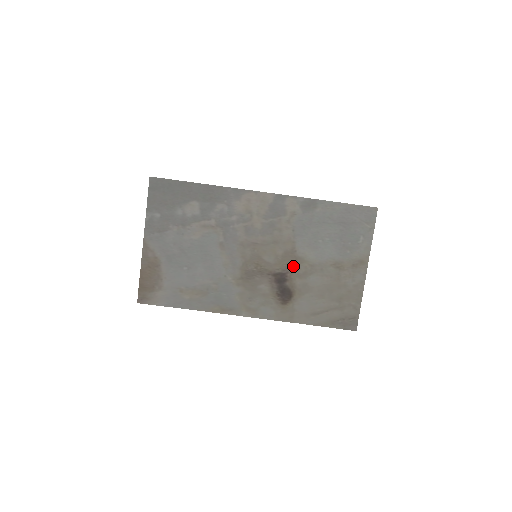
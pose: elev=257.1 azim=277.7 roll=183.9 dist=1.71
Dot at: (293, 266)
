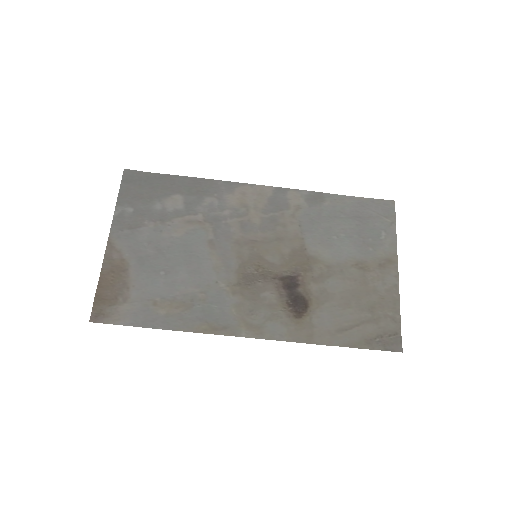
Dot at: (305, 267)
